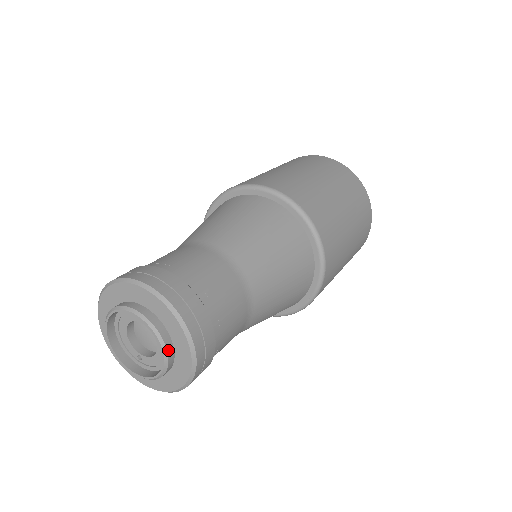
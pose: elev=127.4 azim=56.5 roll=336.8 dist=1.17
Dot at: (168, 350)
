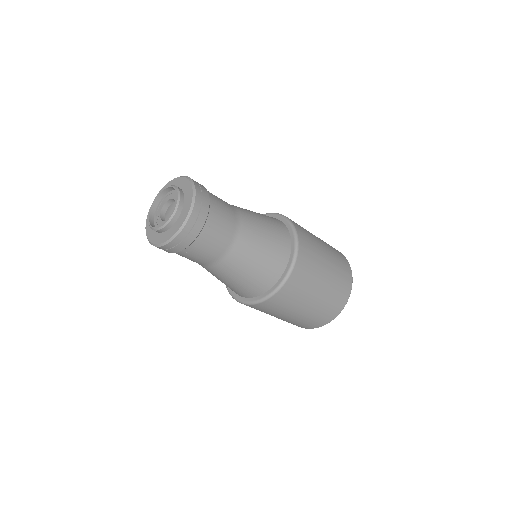
Dot at: (172, 220)
